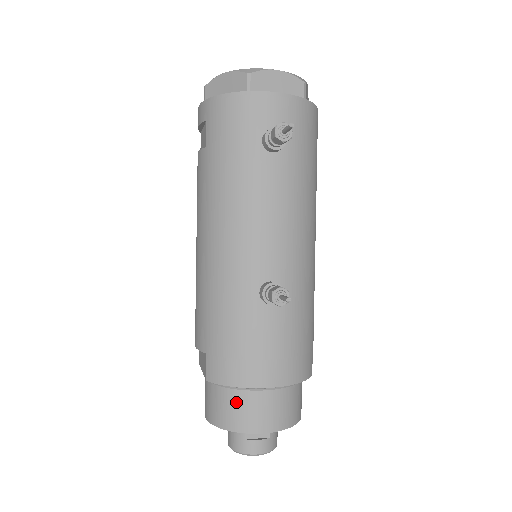
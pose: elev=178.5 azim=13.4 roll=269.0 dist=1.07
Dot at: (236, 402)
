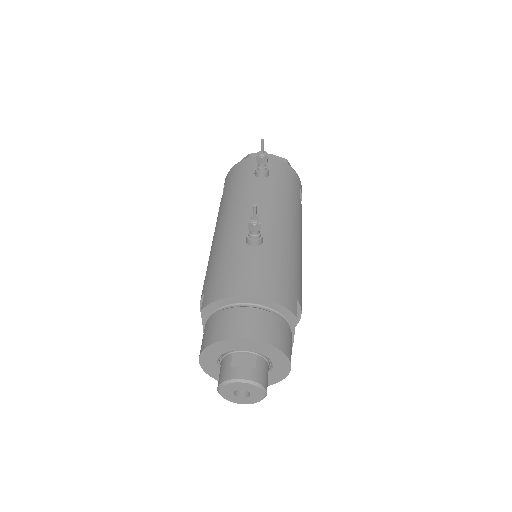
Dot at: (222, 319)
